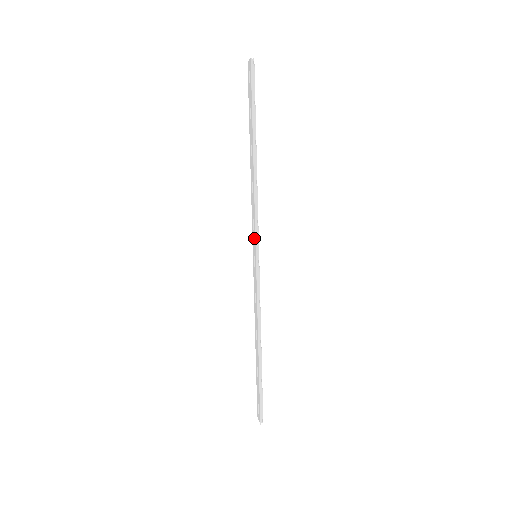
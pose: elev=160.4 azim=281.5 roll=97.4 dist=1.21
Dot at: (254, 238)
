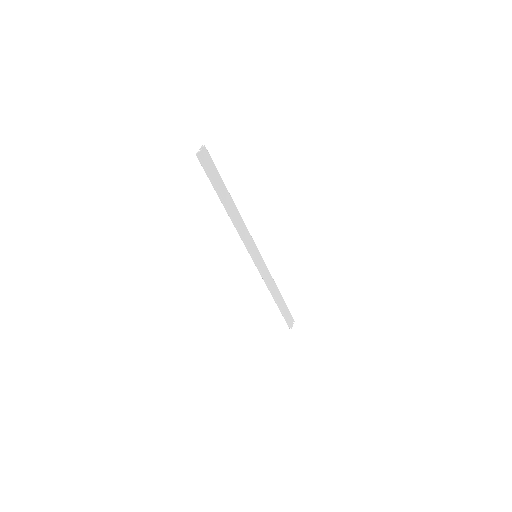
Dot at: (249, 249)
